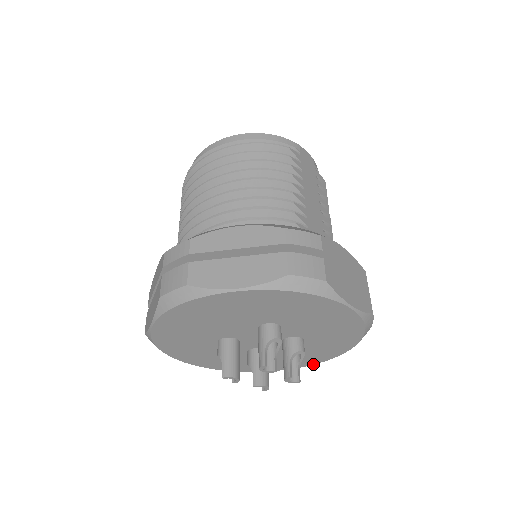
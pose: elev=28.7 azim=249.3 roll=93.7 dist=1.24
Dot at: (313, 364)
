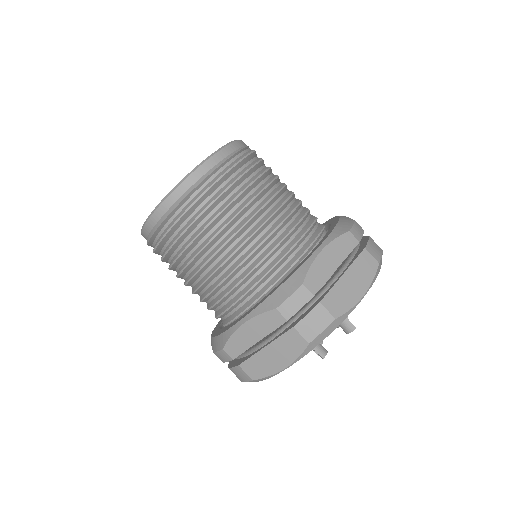
Dot at: occluded
